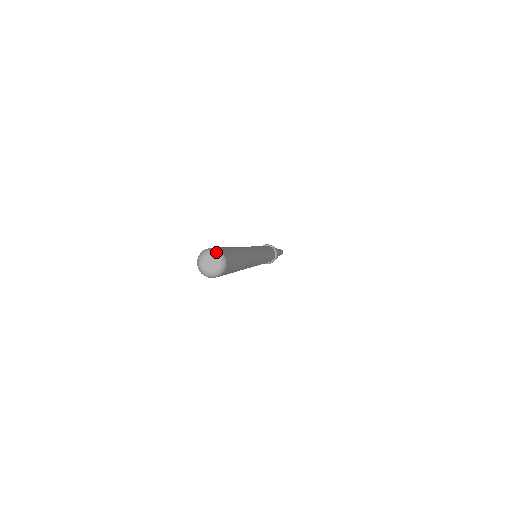
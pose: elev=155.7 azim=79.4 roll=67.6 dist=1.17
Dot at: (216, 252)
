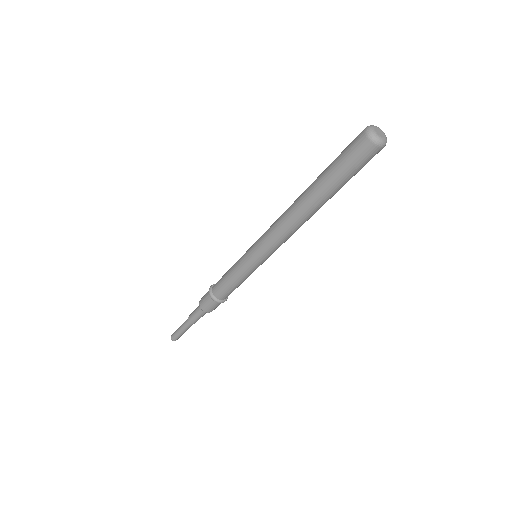
Dot at: (380, 129)
